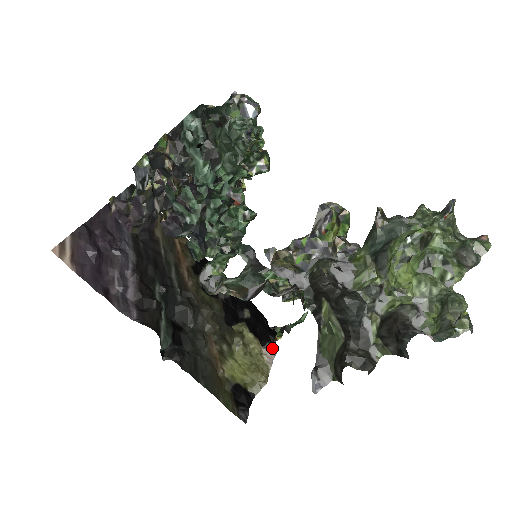
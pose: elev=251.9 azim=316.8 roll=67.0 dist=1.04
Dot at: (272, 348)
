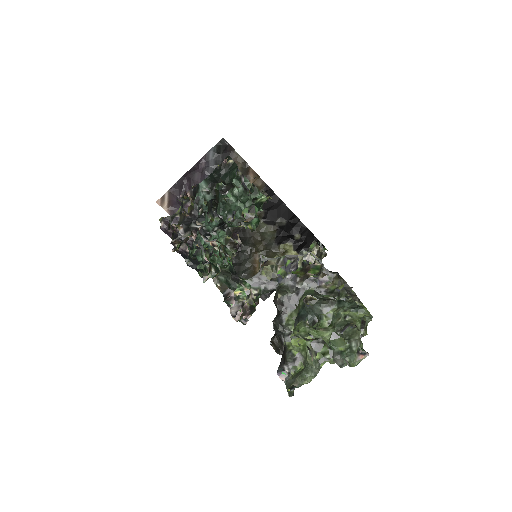
Dot at: occluded
